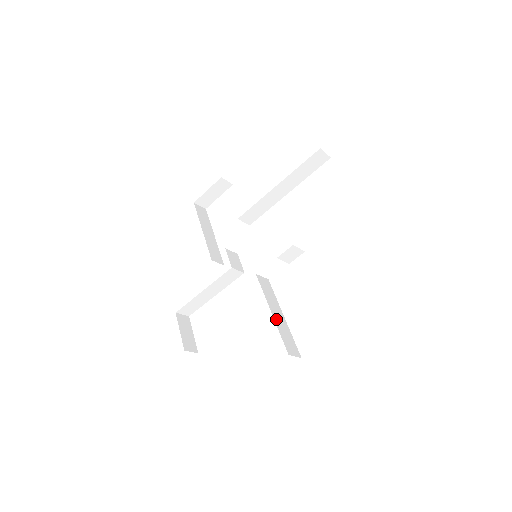
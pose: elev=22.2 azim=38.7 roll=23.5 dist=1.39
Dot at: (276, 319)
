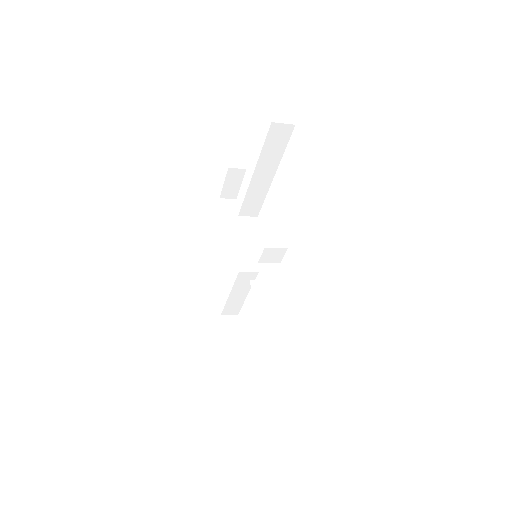
Dot at: (264, 332)
